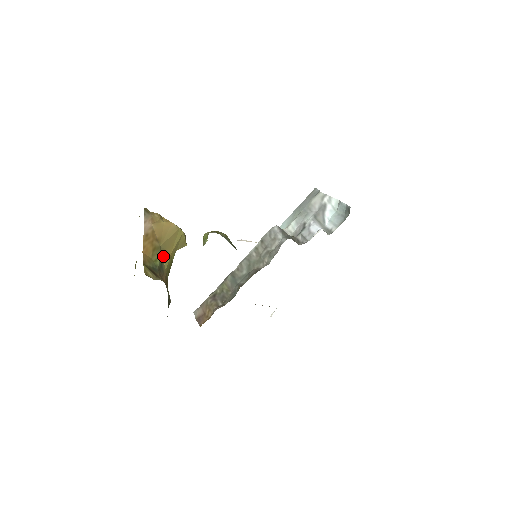
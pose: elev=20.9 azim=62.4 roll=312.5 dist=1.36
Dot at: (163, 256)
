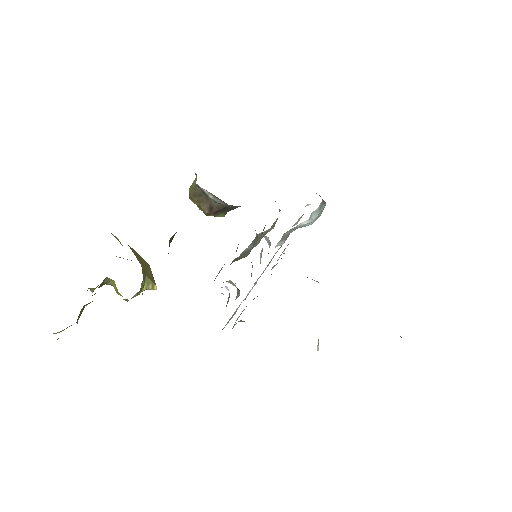
Dot at: occluded
